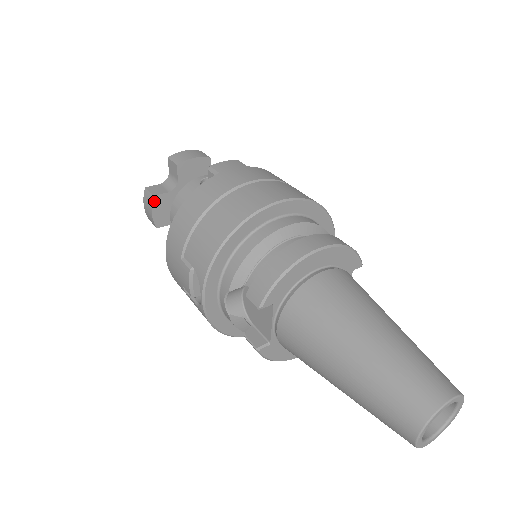
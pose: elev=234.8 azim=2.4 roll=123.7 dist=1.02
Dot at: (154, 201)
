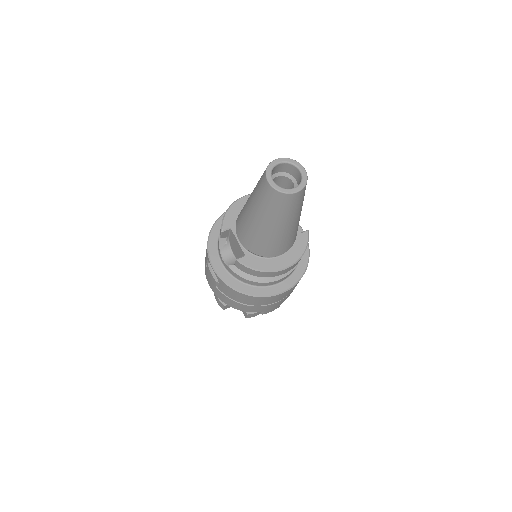
Dot at: occluded
